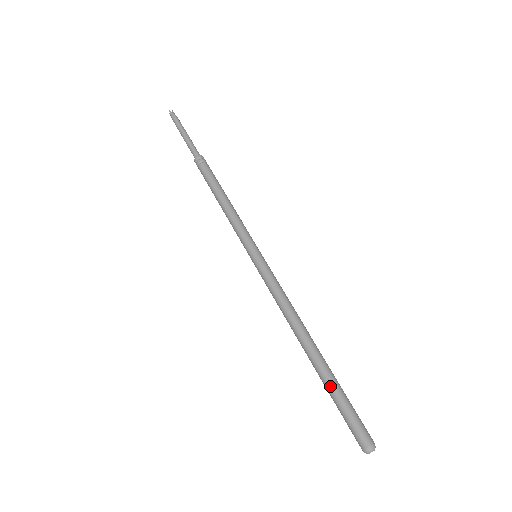
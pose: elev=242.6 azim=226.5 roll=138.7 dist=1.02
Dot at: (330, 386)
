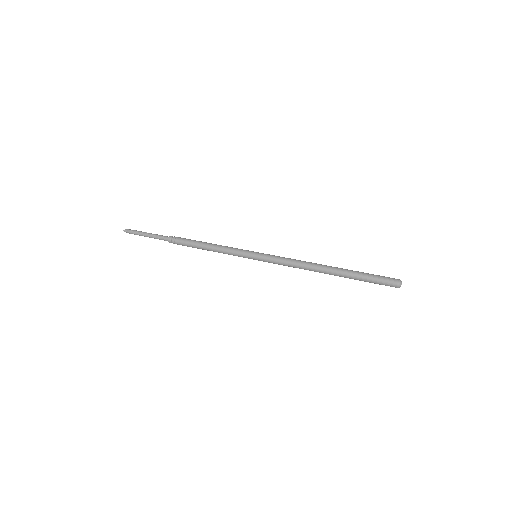
Dot at: (355, 275)
